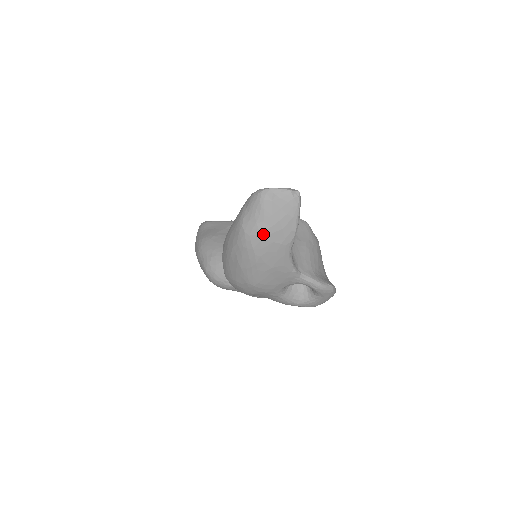
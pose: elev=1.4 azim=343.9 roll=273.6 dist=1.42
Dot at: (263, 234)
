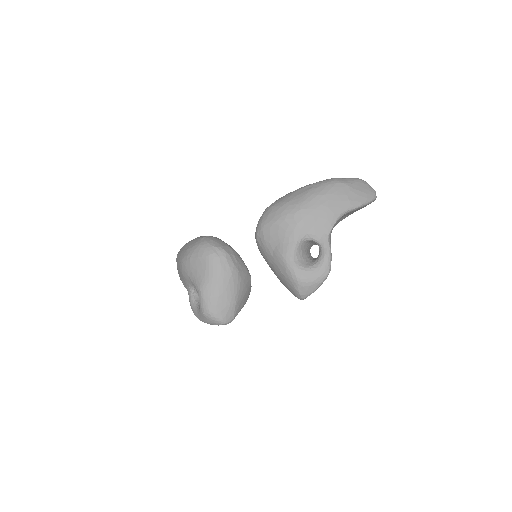
Dot at: (347, 187)
